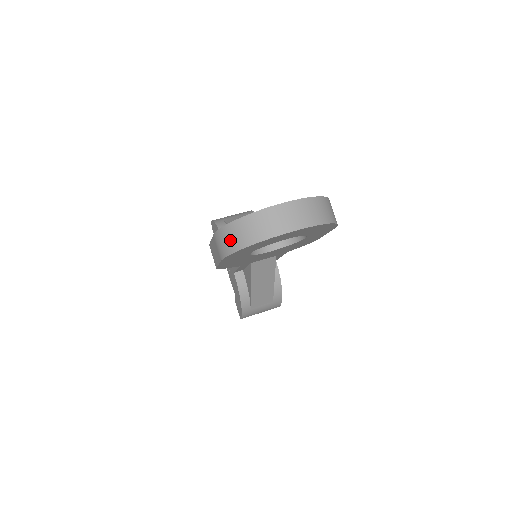
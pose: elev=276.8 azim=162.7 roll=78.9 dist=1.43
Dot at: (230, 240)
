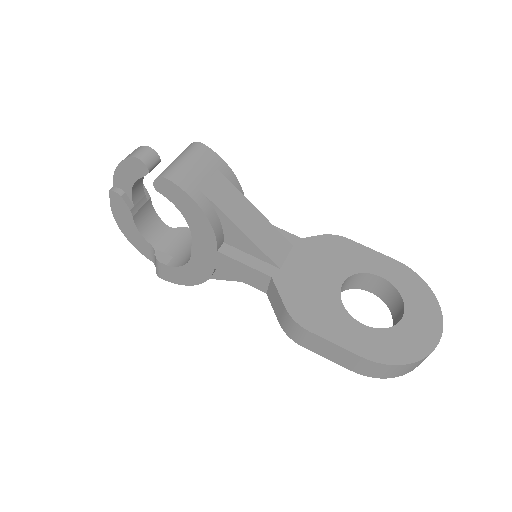
Dot at: (392, 373)
